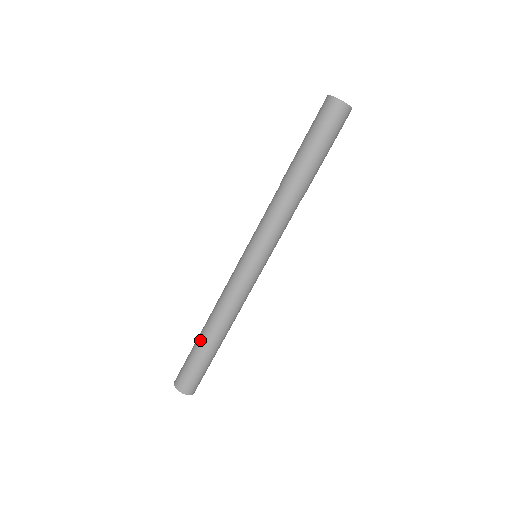
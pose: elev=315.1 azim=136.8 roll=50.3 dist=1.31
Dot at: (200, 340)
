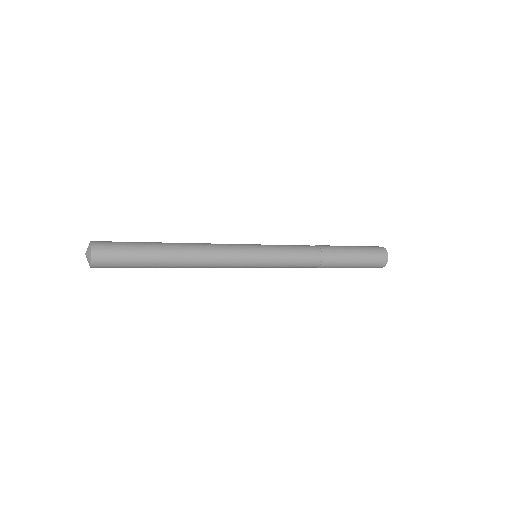
Dot at: (157, 242)
